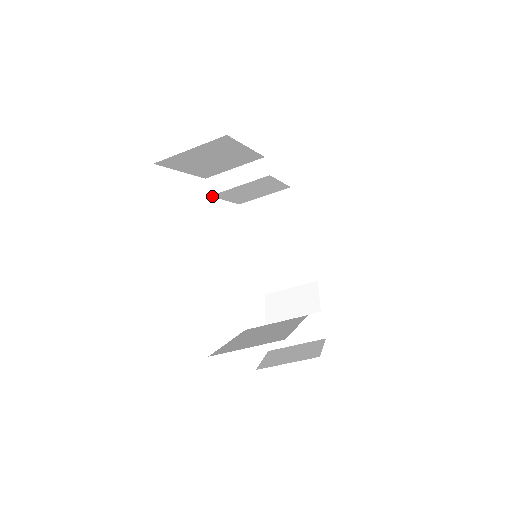
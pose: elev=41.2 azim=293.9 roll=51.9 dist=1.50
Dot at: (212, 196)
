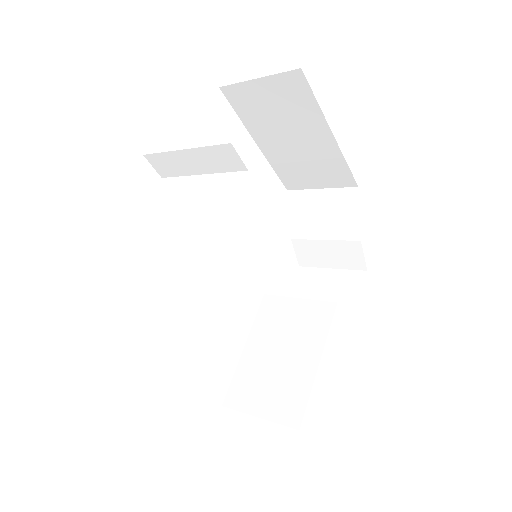
Dot at: occluded
